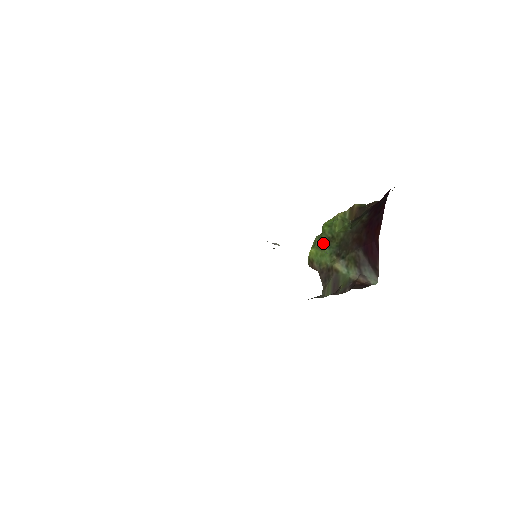
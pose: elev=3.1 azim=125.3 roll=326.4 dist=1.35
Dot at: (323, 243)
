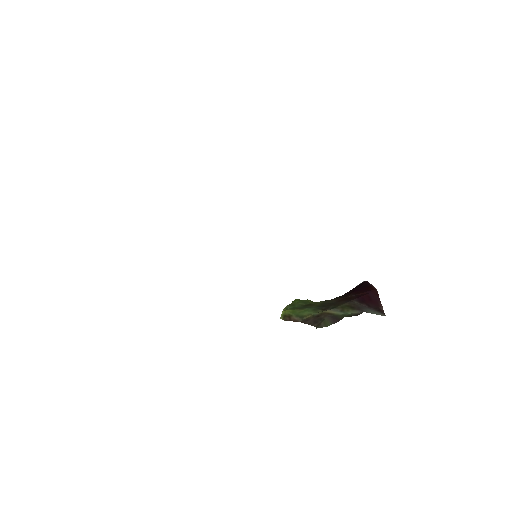
Dot at: (299, 307)
